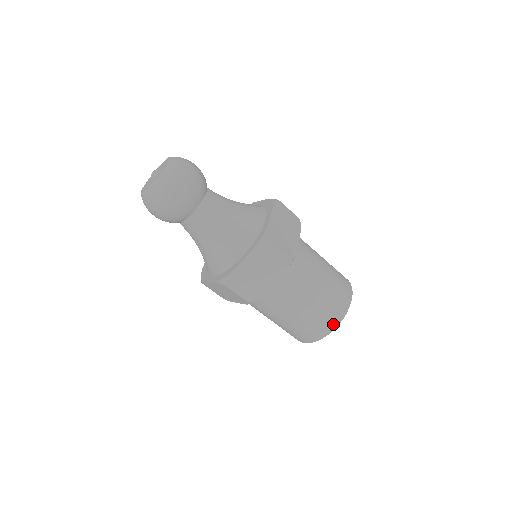
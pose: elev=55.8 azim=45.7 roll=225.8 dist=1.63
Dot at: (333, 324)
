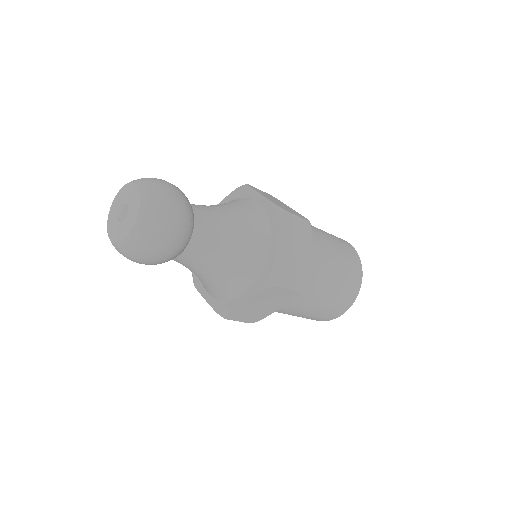
Dot at: (338, 314)
